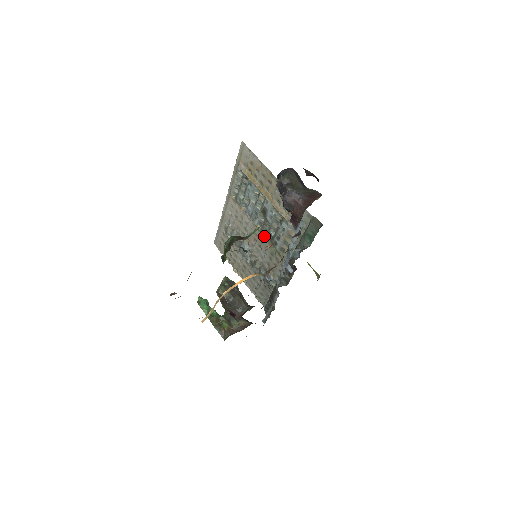
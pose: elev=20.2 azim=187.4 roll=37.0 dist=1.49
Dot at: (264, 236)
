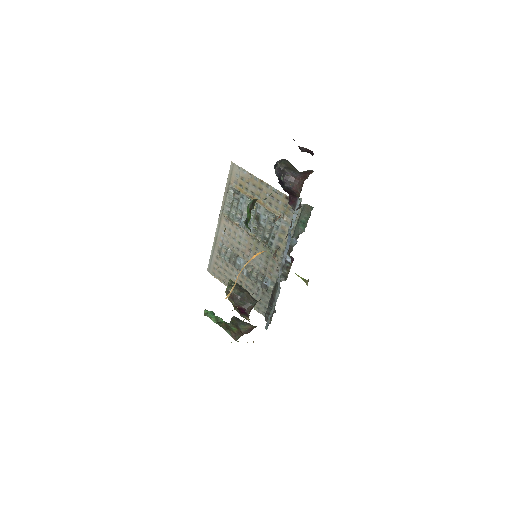
Dot at: (259, 242)
